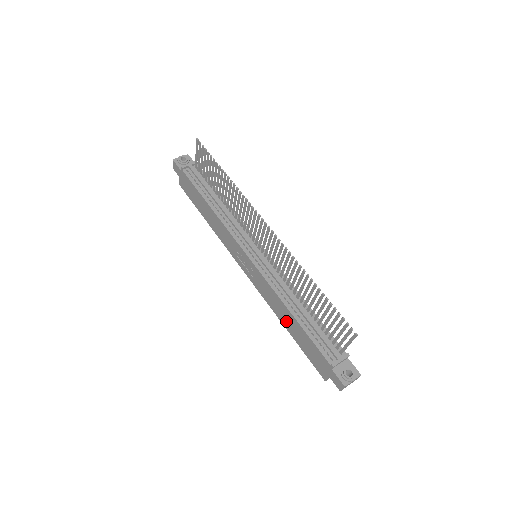
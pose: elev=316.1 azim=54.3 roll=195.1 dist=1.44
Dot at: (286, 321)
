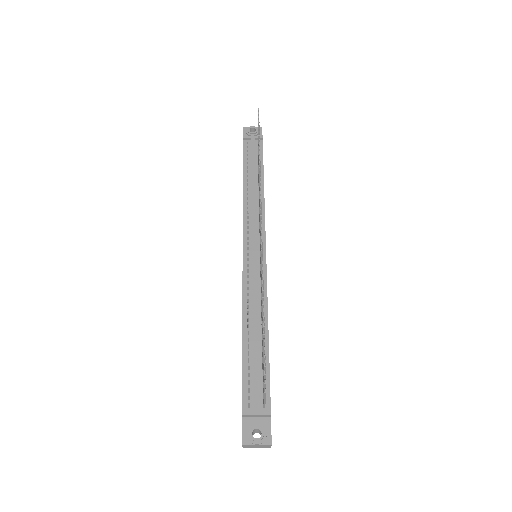
Dot at: occluded
